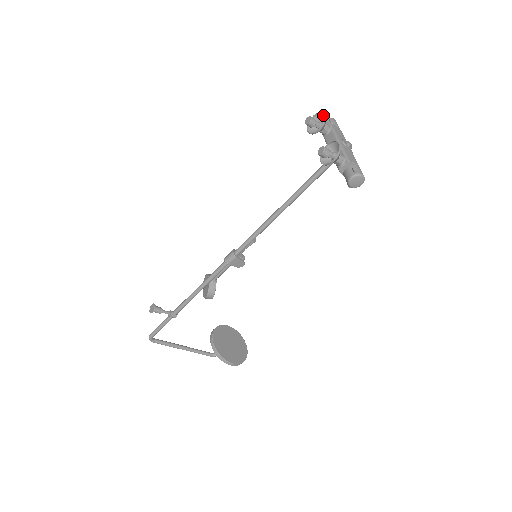
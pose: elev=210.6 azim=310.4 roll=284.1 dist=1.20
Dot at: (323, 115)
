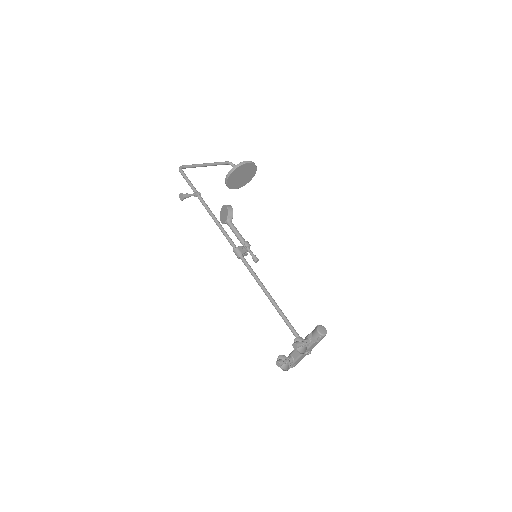
Dot at: (307, 348)
